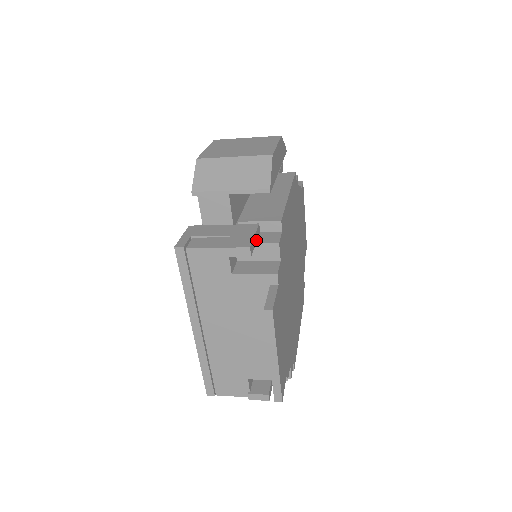
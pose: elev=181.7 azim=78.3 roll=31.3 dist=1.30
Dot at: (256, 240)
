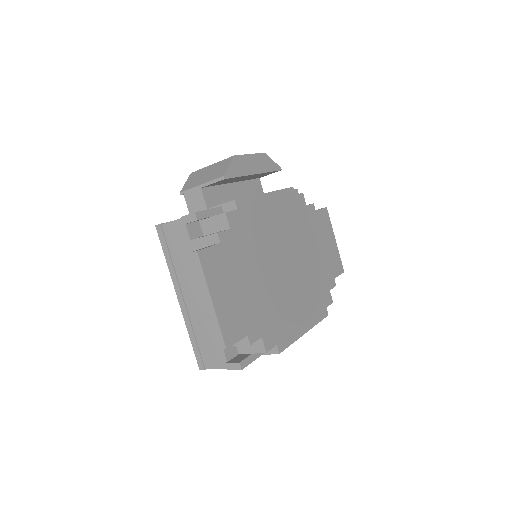
Dot at: (213, 215)
